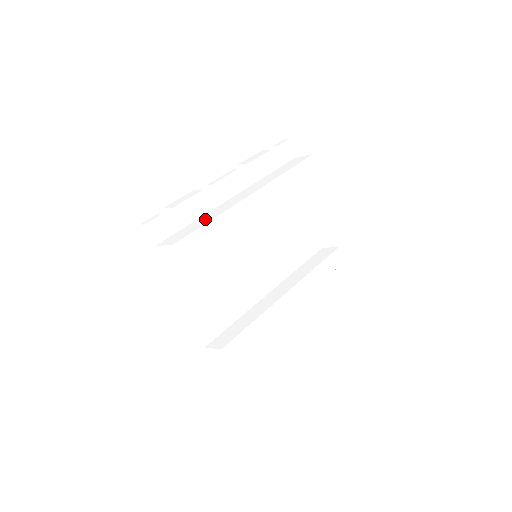
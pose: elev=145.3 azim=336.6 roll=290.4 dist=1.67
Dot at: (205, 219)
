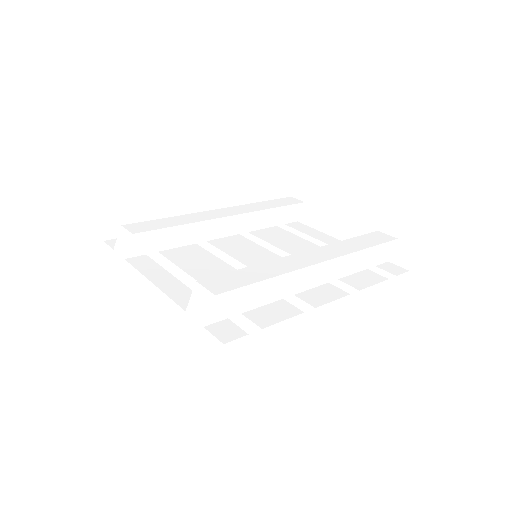
Dot at: occluded
